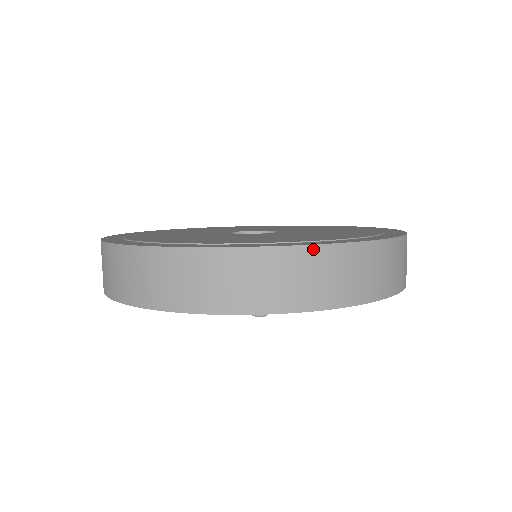
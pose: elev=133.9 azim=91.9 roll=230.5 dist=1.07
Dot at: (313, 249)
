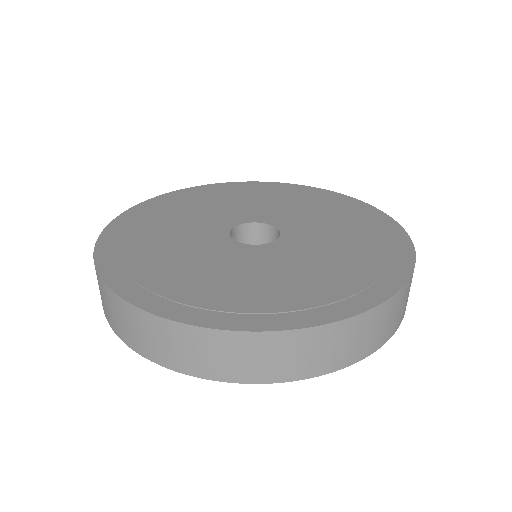
Dot at: (263, 335)
